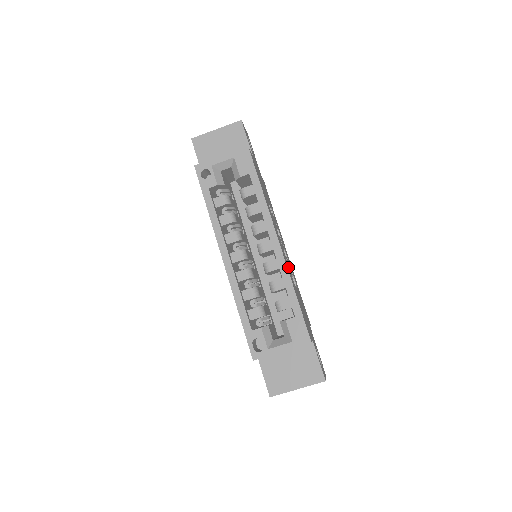
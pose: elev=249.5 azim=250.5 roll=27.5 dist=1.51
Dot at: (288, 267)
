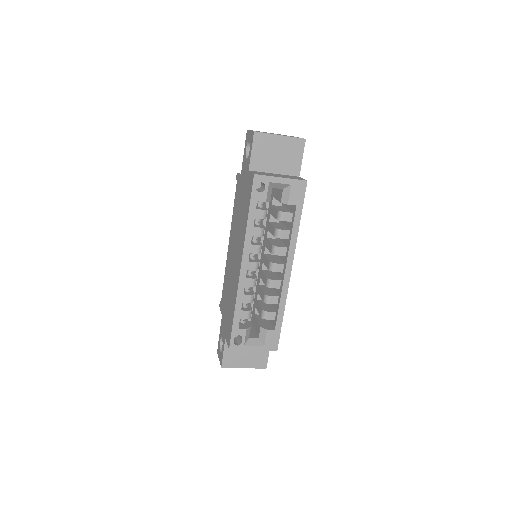
Dot at: occluded
